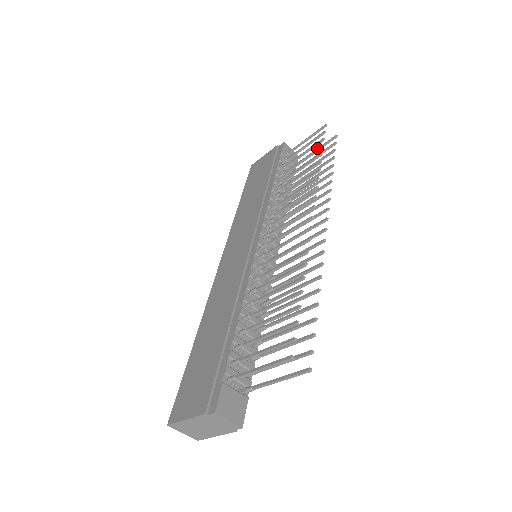
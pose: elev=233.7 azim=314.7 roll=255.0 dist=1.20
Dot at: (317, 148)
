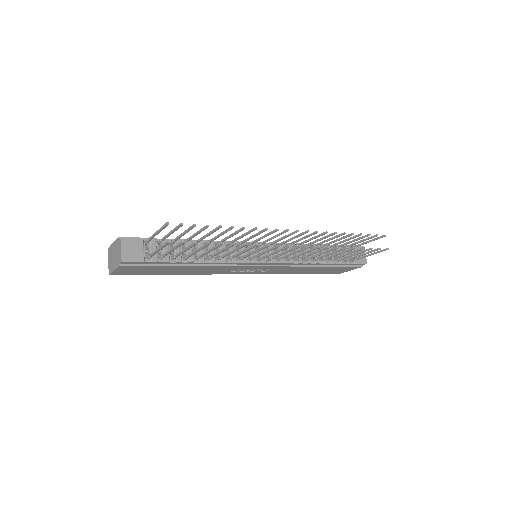
Dot at: (372, 253)
